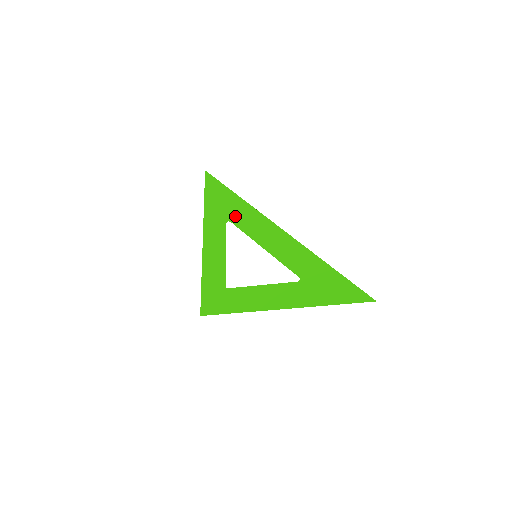
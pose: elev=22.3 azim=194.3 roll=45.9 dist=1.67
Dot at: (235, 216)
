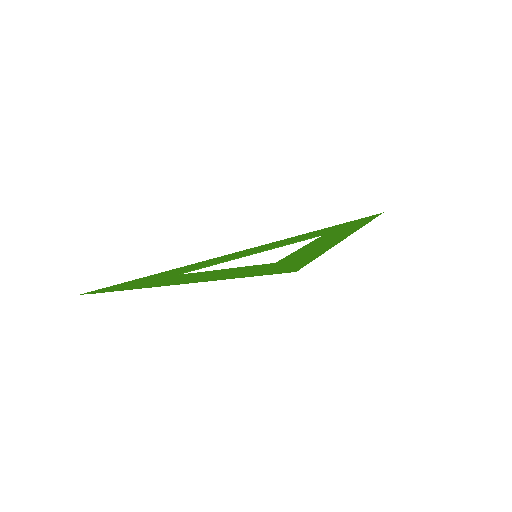
Dot at: (180, 271)
